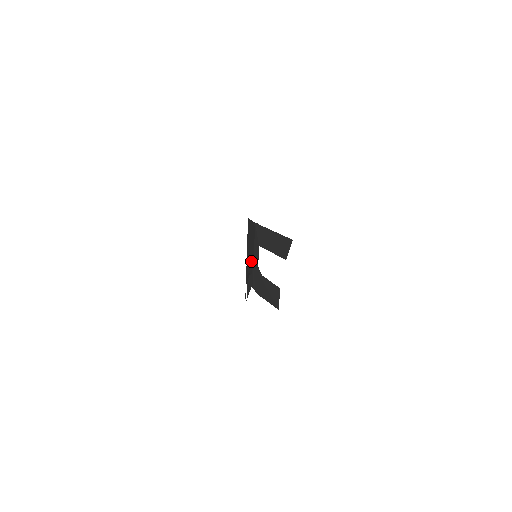
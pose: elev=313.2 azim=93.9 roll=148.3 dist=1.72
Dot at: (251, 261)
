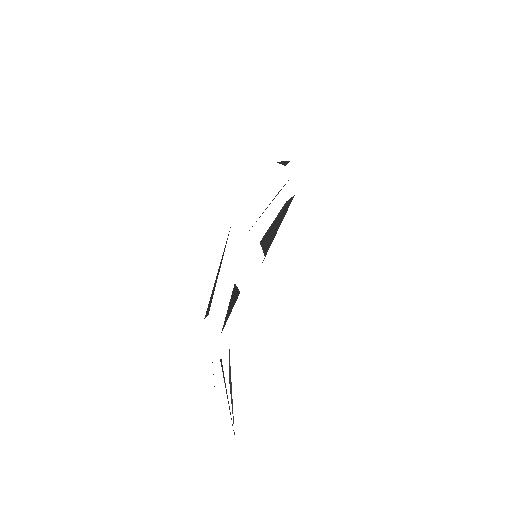
Dot at: occluded
